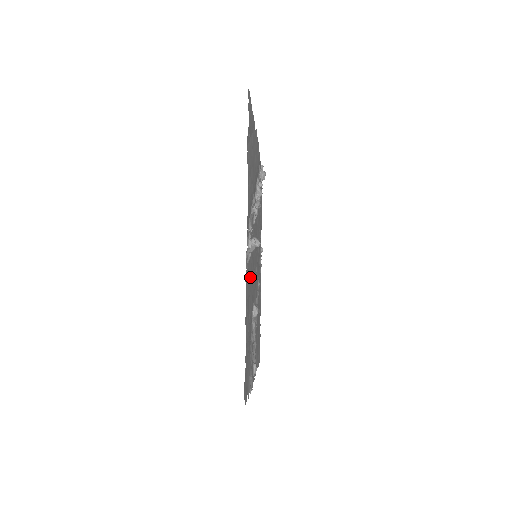
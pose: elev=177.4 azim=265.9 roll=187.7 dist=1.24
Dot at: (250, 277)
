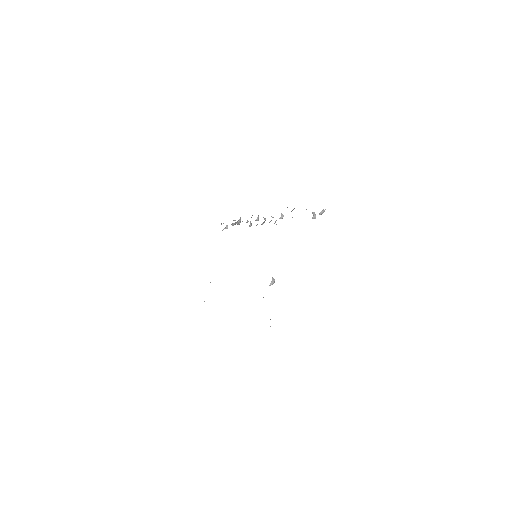
Dot at: occluded
